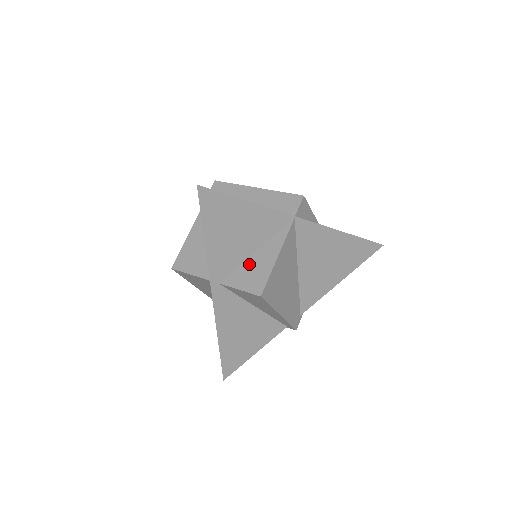
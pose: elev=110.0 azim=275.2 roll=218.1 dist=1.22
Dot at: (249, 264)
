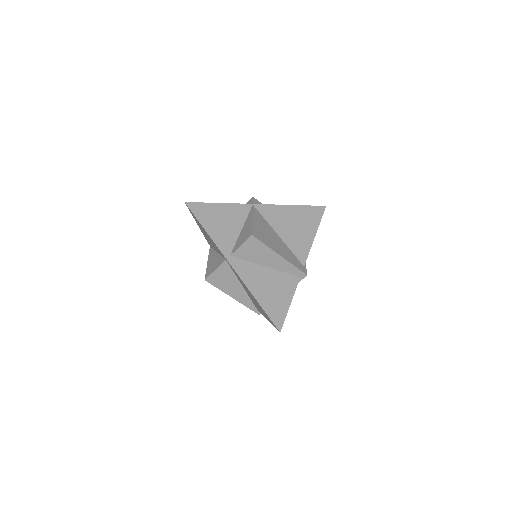
Dot at: (241, 235)
